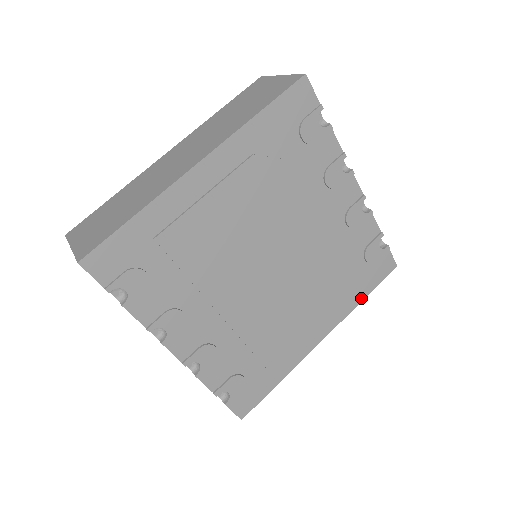
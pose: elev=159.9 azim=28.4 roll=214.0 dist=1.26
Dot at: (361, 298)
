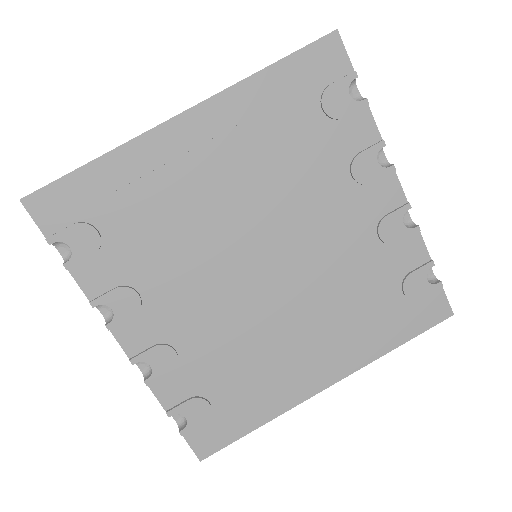
Dot at: (393, 345)
